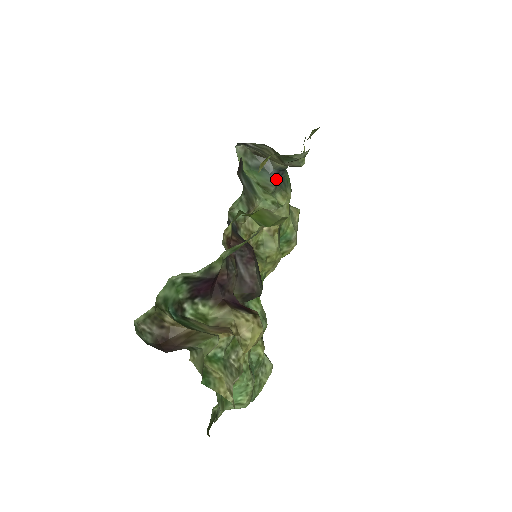
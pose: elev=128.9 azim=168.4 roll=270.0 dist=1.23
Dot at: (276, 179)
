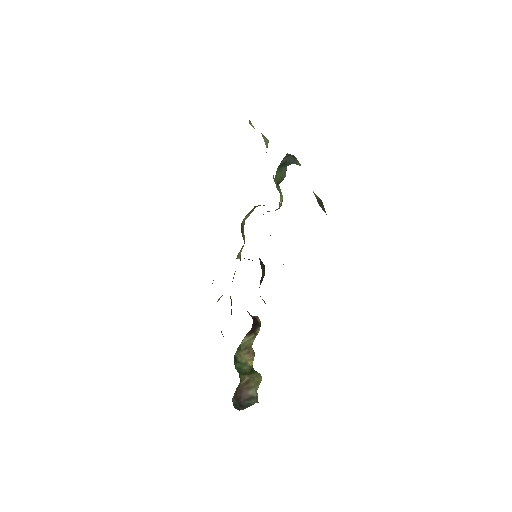
Dot at: occluded
